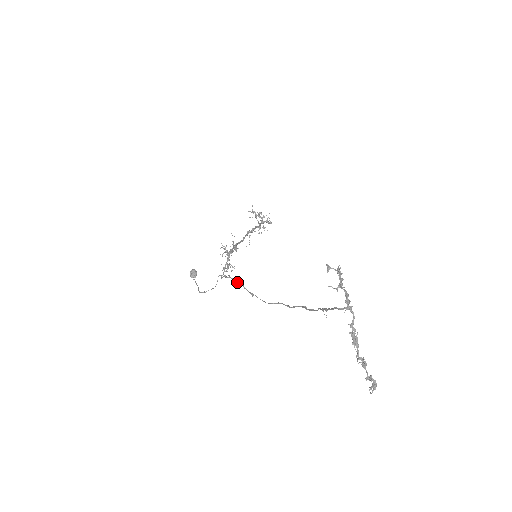
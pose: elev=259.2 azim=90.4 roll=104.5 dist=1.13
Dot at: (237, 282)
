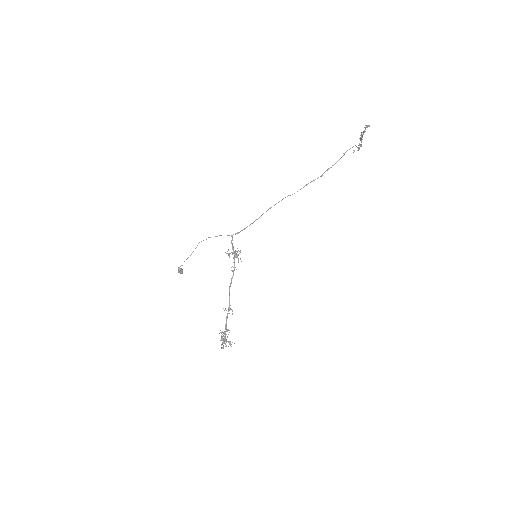
Dot at: (254, 221)
